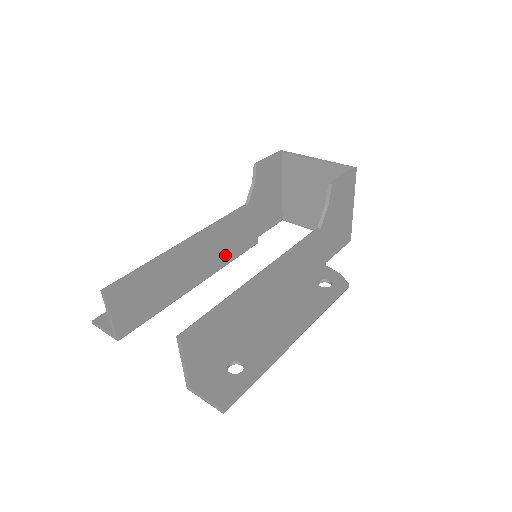
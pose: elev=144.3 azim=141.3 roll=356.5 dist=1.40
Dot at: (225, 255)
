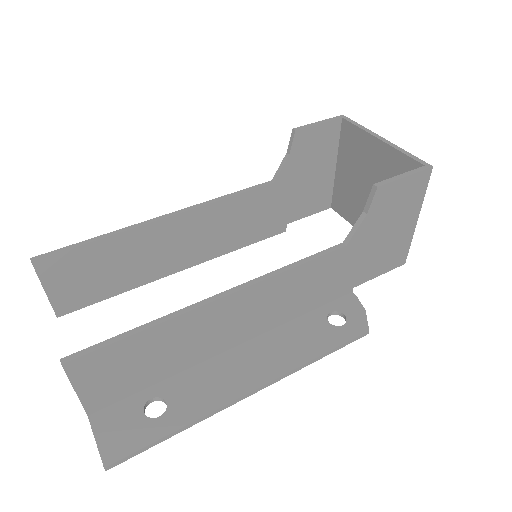
Dot at: (230, 240)
